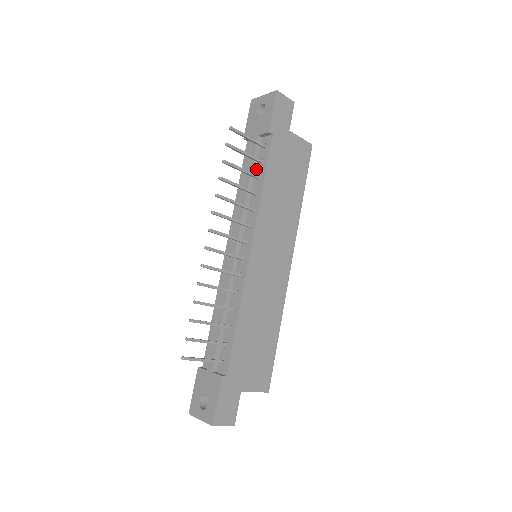
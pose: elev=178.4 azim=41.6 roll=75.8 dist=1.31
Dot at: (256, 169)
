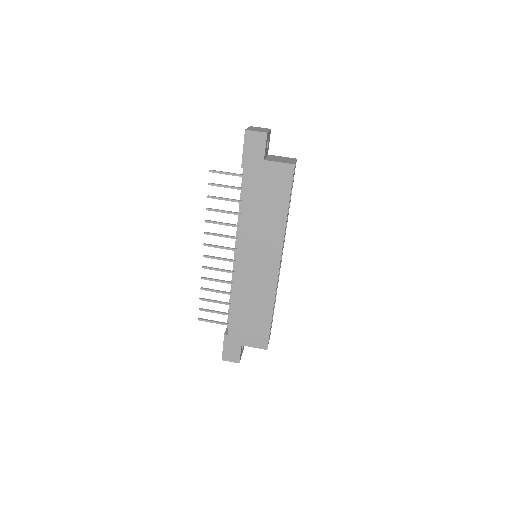
Dot at: occluded
